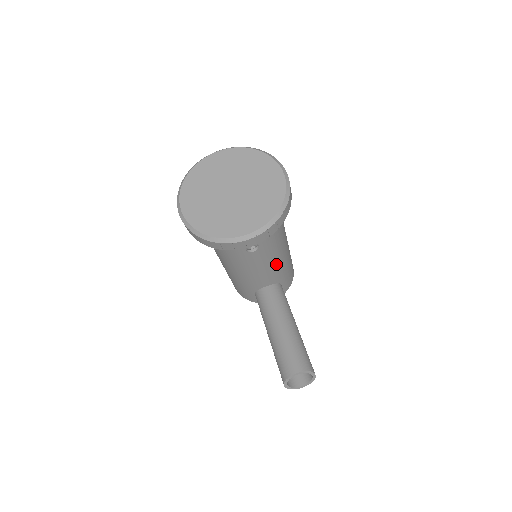
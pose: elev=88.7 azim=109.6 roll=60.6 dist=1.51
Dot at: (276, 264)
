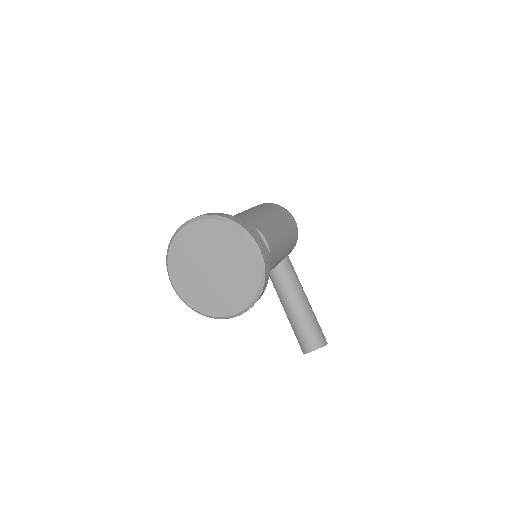
Dot at: (275, 265)
